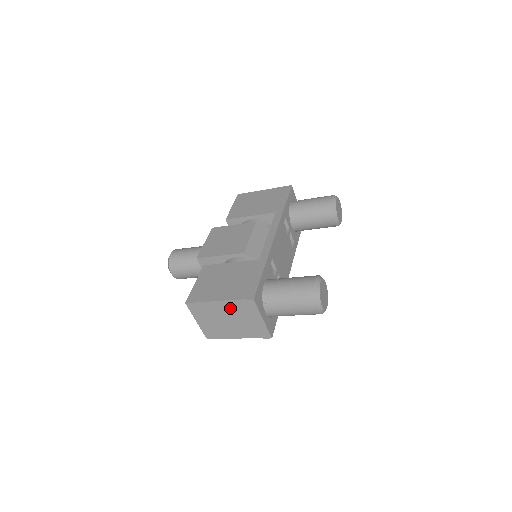
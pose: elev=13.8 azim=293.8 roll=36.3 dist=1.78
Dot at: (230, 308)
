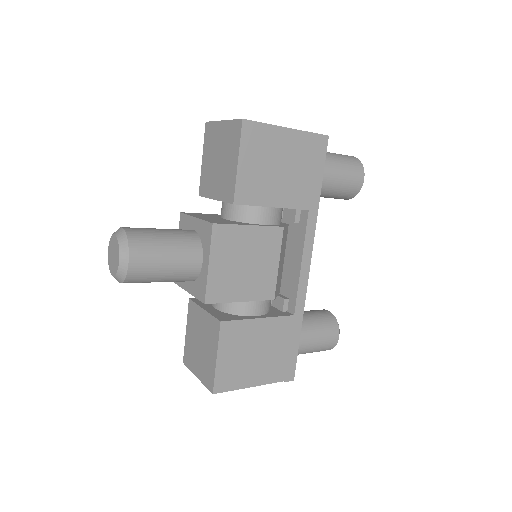
Dot at: occluded
